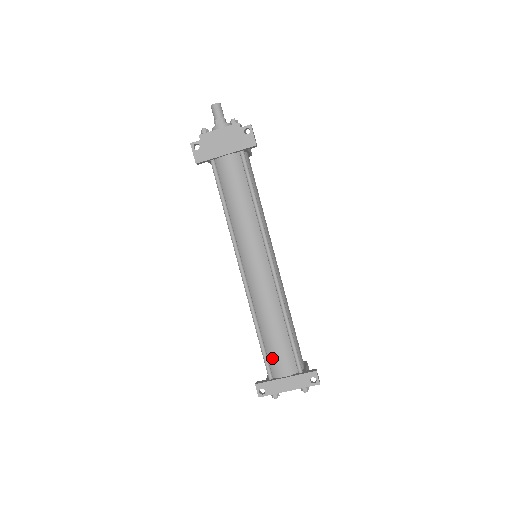
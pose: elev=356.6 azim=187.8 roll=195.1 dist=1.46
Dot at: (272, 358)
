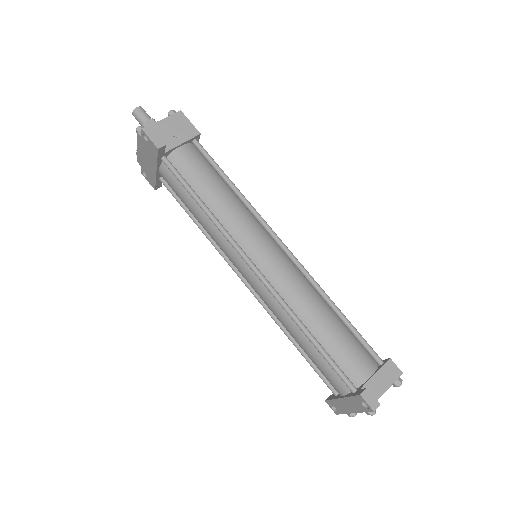
Dot at: (322, 373)
